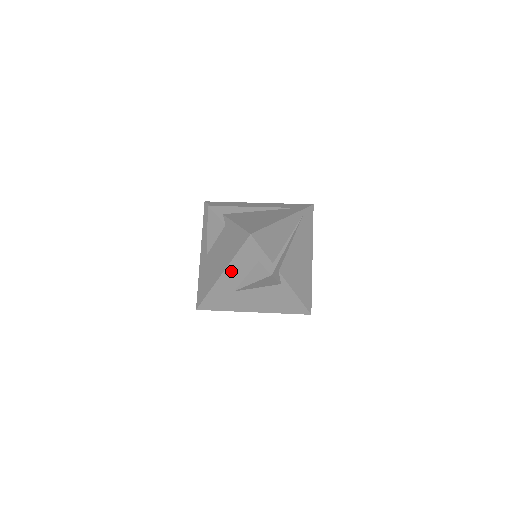
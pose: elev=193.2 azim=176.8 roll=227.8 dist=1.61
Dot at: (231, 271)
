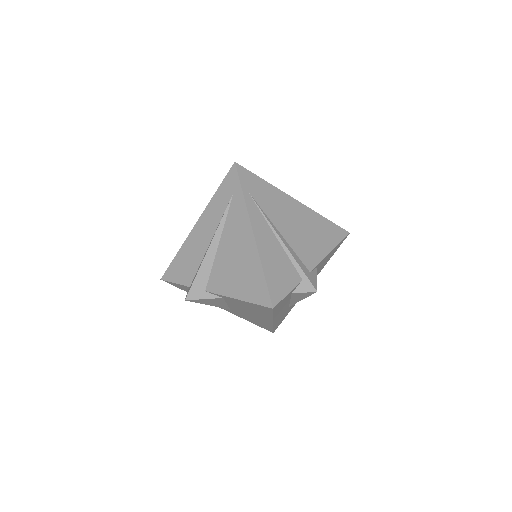
Dot at: (278, 315)
